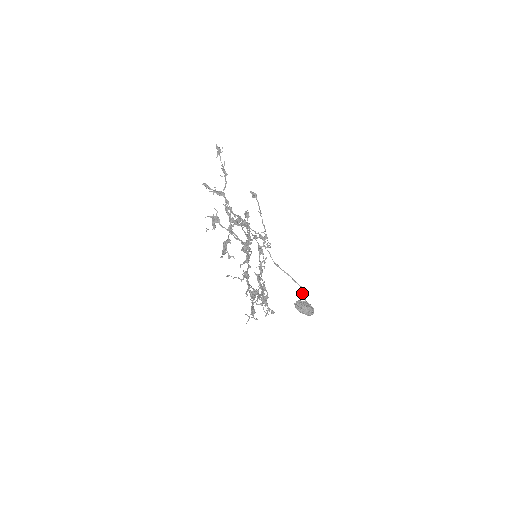
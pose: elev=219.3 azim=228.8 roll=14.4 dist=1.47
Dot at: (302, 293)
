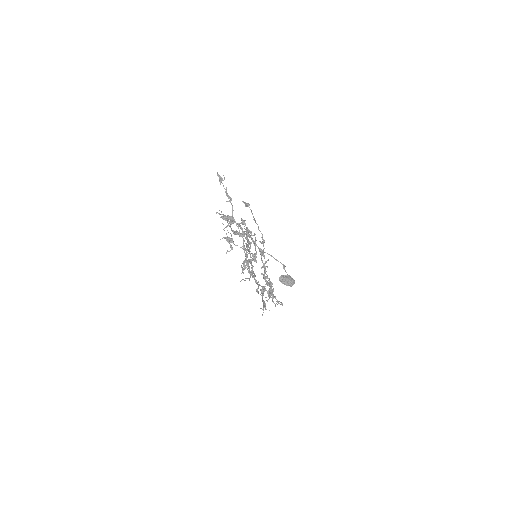
Dot at: occluded
